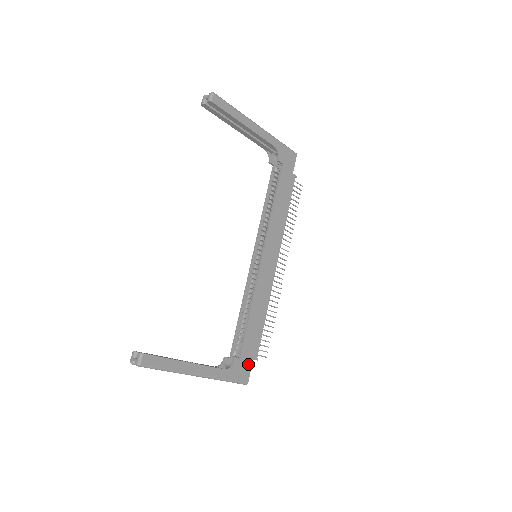
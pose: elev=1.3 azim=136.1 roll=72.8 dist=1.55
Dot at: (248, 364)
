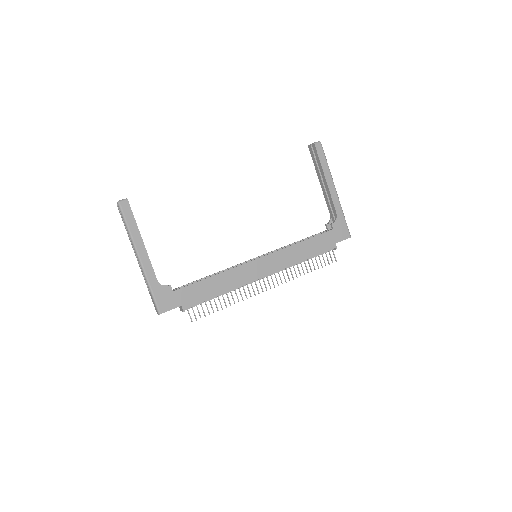
Dot at: (175, 303)
